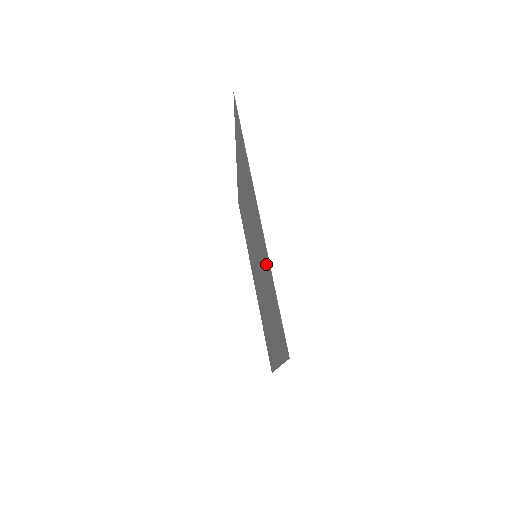
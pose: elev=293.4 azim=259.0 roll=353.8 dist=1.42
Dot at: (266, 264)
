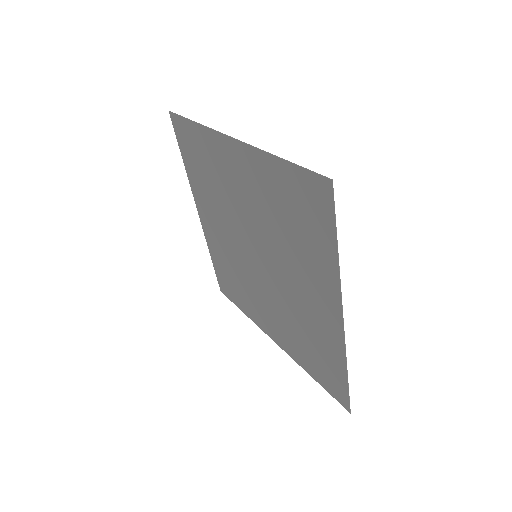
Dot at: (261, 178)
